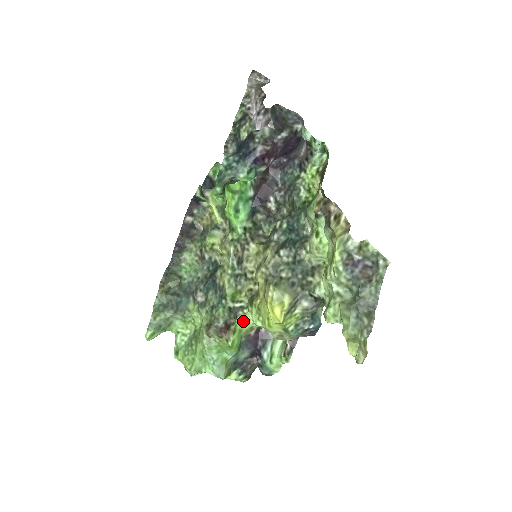
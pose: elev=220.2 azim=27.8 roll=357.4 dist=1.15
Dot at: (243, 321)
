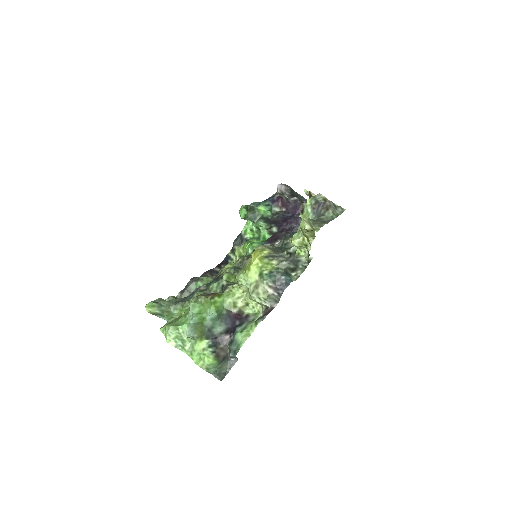
Dot at: (230, 293)
